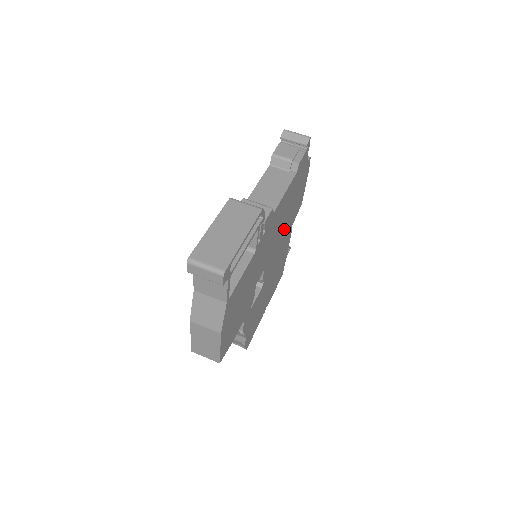
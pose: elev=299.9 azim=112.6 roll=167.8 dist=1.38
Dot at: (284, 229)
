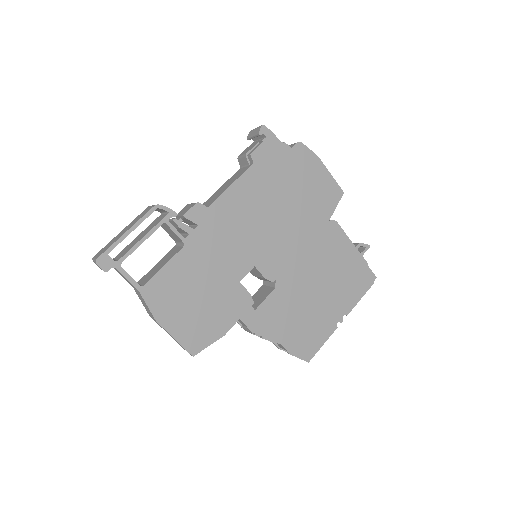
Dot at: (291, 223)
